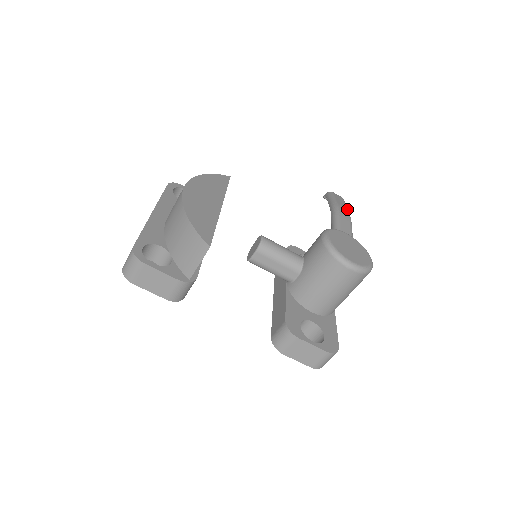
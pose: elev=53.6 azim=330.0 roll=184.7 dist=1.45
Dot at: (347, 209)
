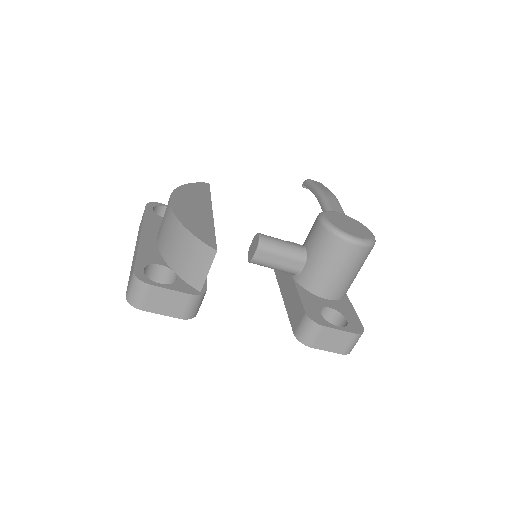
Dot at: (330, 191)
